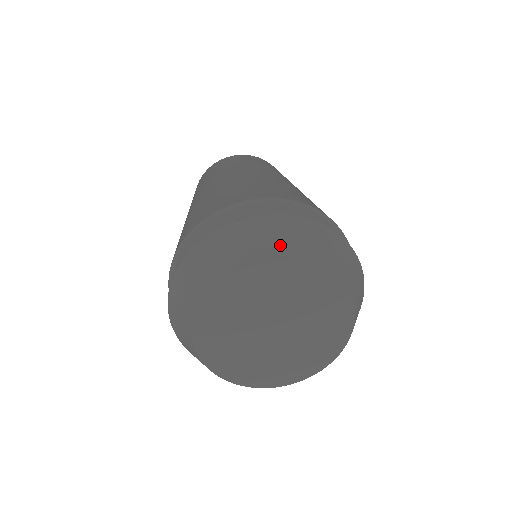
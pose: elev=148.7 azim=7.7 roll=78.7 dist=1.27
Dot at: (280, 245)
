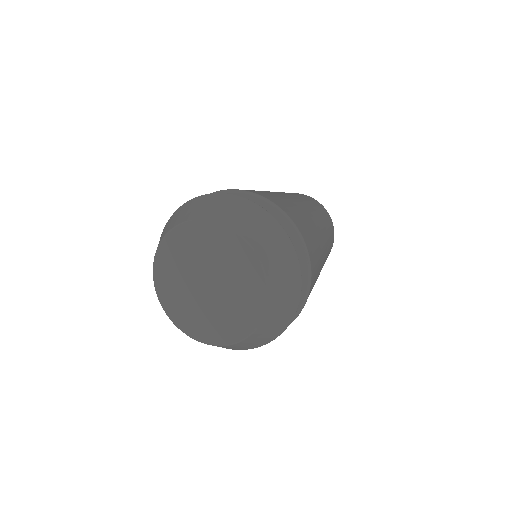
Dot at: (243, 222)
